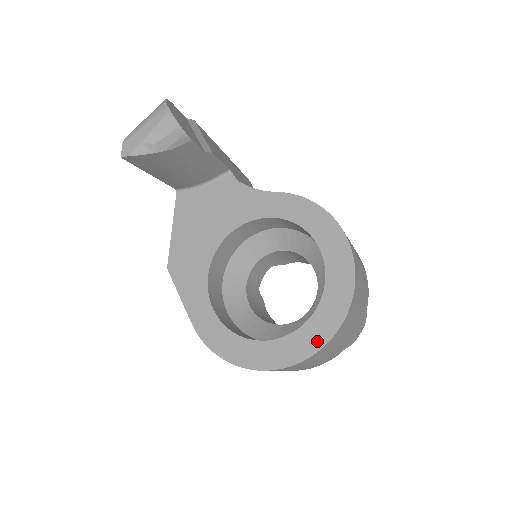
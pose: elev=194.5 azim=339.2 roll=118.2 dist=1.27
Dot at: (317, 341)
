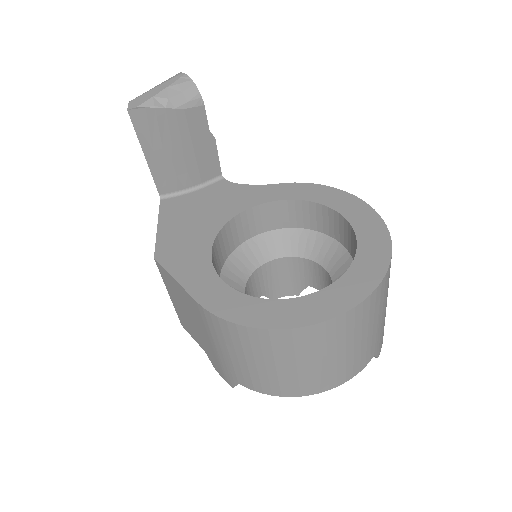
Dot at: (368, 283)
